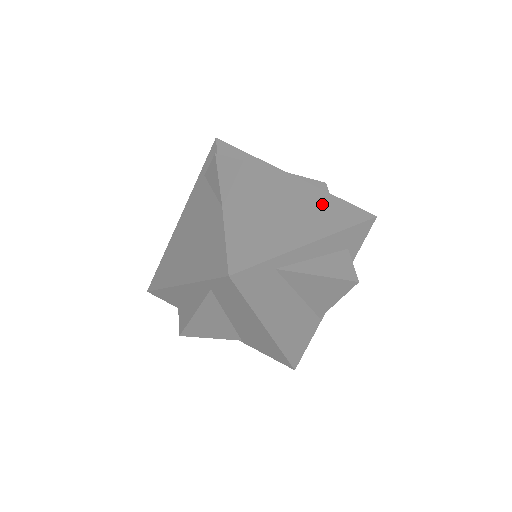
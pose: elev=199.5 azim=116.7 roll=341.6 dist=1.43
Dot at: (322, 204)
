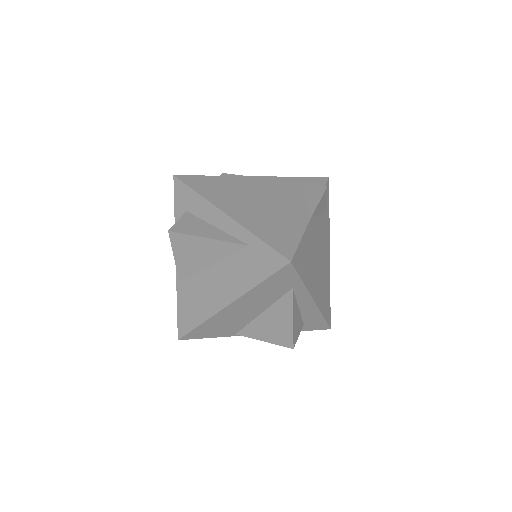
Dot at: (326, 287)
